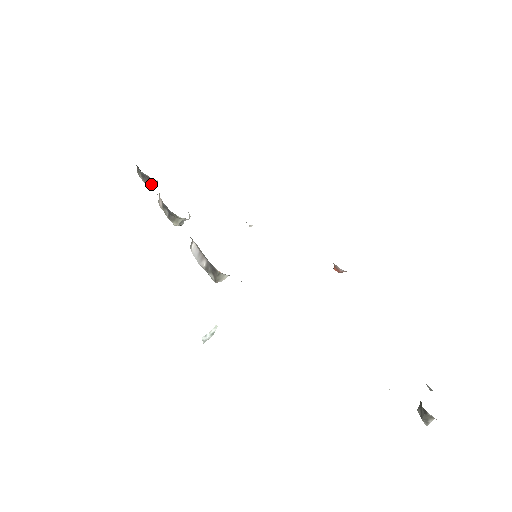
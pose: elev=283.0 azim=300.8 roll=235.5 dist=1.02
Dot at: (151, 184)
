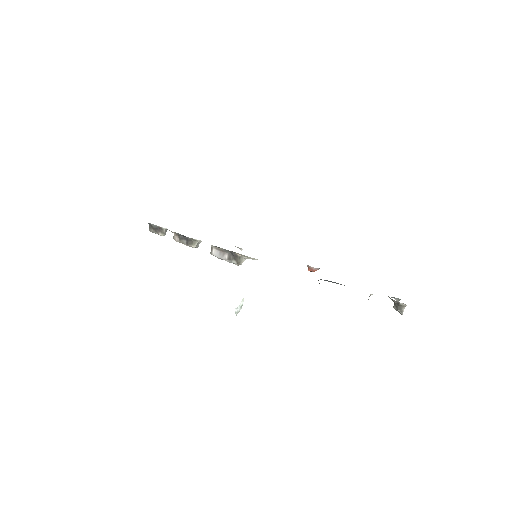
Dot at: (163, 233)
